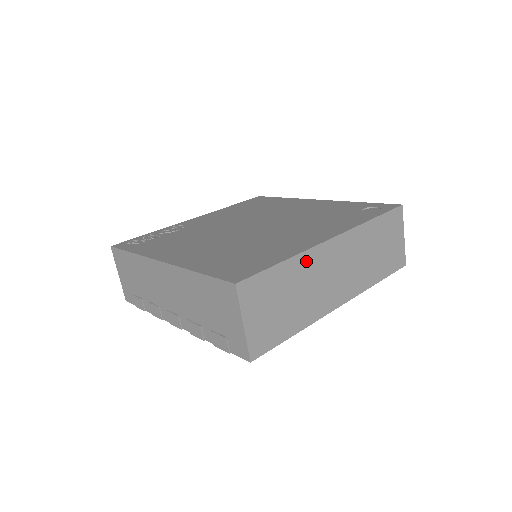
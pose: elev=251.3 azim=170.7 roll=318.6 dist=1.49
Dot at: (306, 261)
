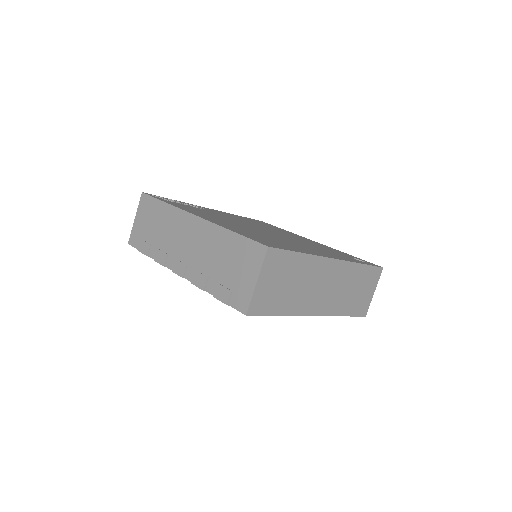
Dot at: (313, 264)
